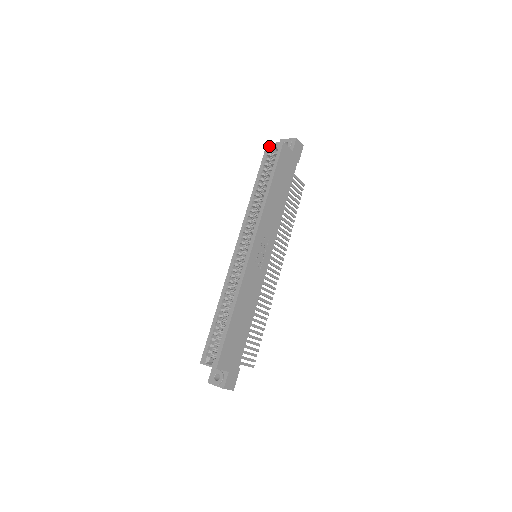
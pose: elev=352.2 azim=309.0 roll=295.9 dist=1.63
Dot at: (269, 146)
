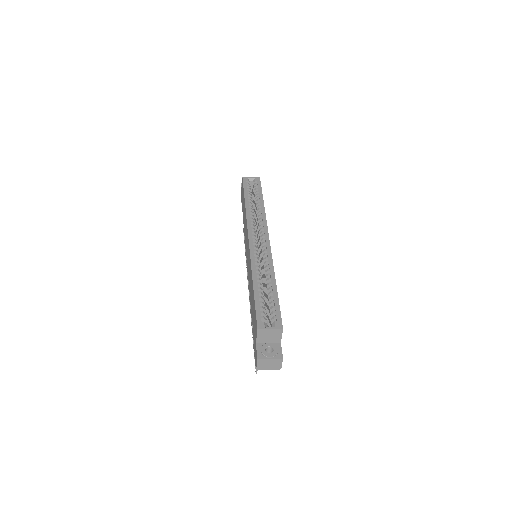
Dot at: (246, 178)
